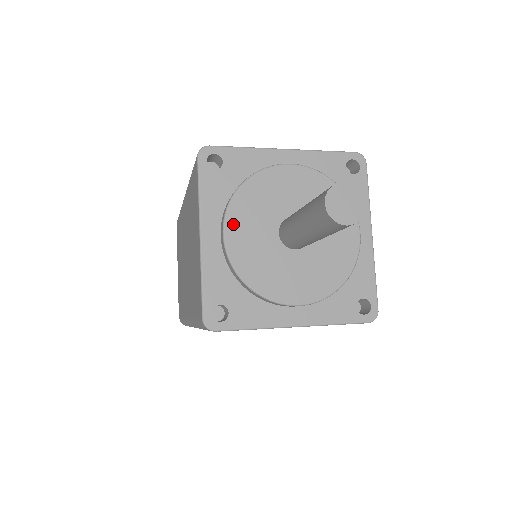
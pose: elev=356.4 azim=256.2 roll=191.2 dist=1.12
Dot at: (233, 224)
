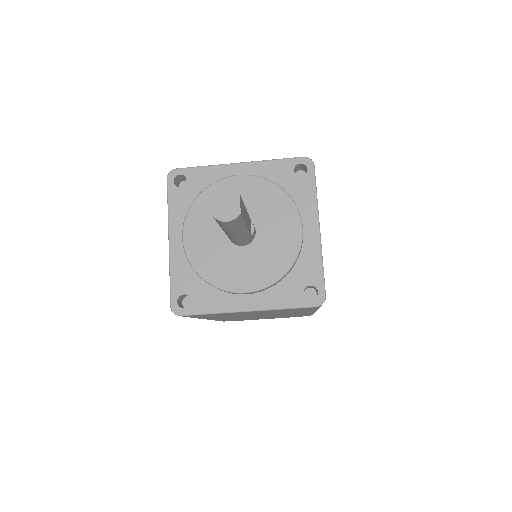
Dot at: (190, 229)
